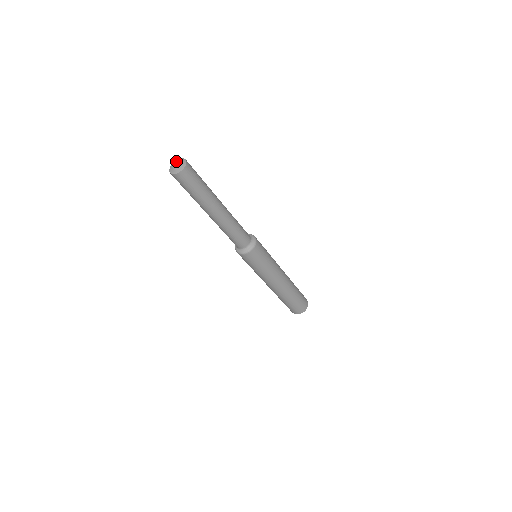
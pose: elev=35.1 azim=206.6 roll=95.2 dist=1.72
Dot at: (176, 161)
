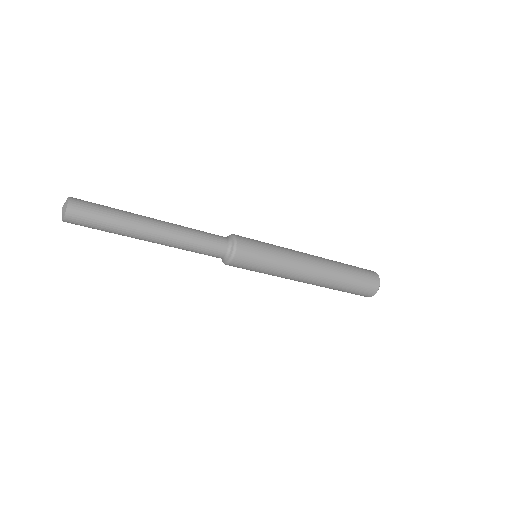
Dot at: occluded
